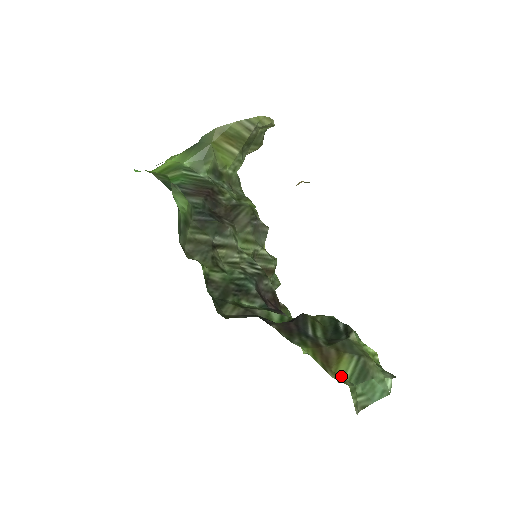
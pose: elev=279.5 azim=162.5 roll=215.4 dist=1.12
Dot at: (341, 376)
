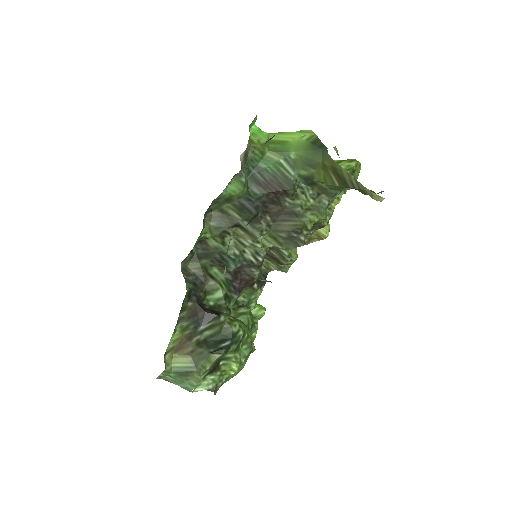
Dot at: (173, 361)
